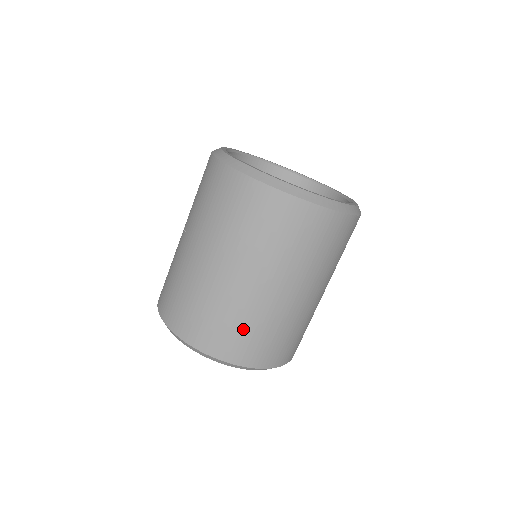
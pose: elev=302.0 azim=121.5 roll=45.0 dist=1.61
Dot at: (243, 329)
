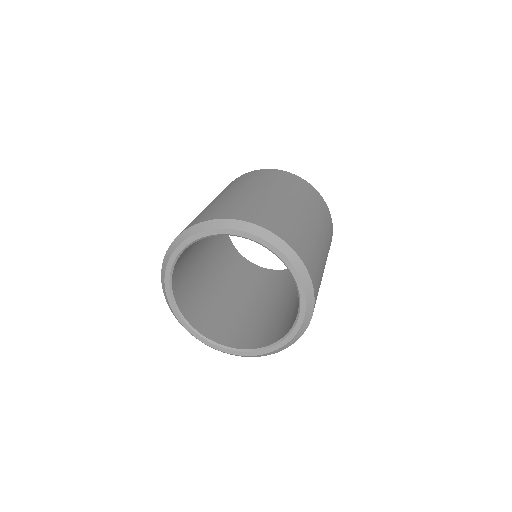
Dot at: (281, 218)
